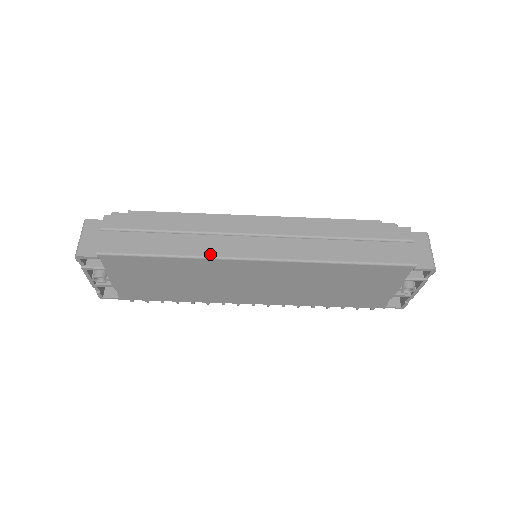
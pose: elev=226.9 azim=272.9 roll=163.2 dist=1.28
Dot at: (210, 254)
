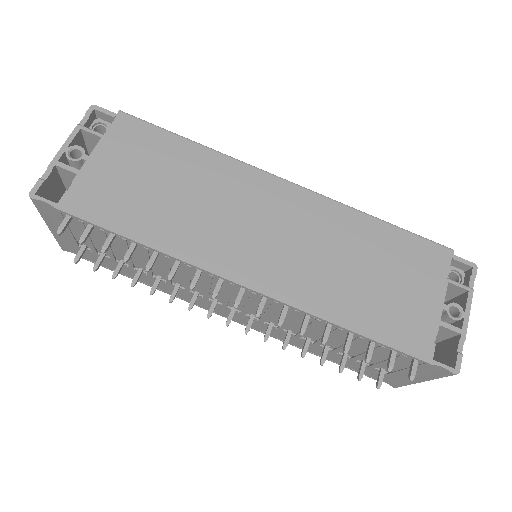
Dot at: (237, 161)
